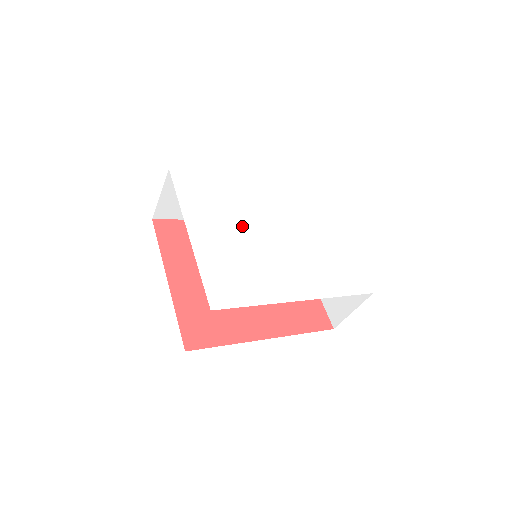
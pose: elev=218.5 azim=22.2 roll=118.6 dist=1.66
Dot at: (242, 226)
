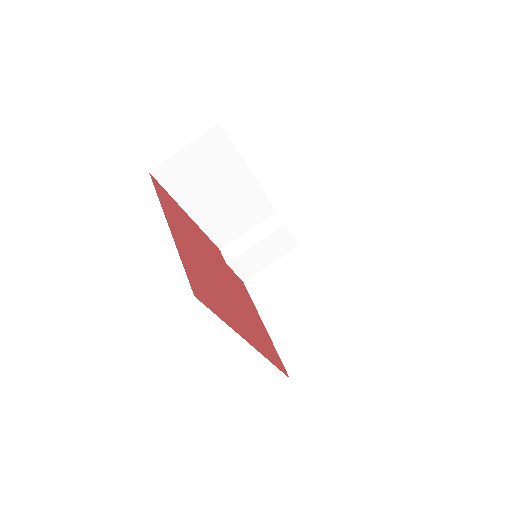
Dot at: occluded
